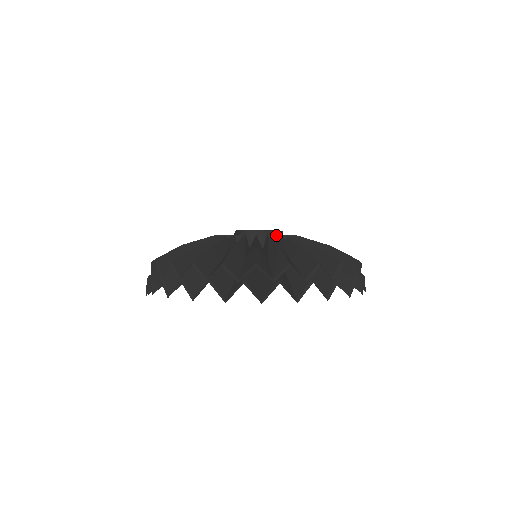
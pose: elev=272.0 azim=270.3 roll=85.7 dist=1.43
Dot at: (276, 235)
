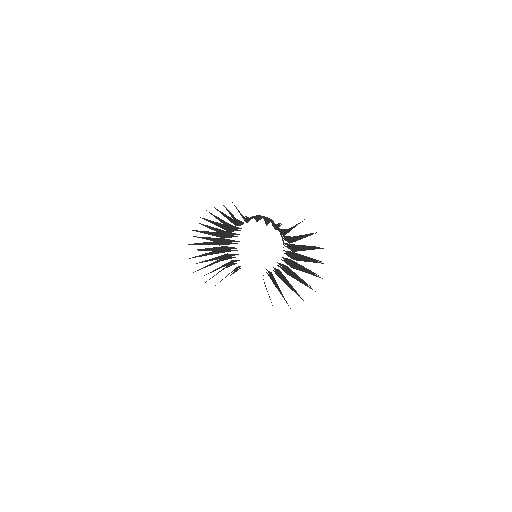
Dot at: (280, 223)
